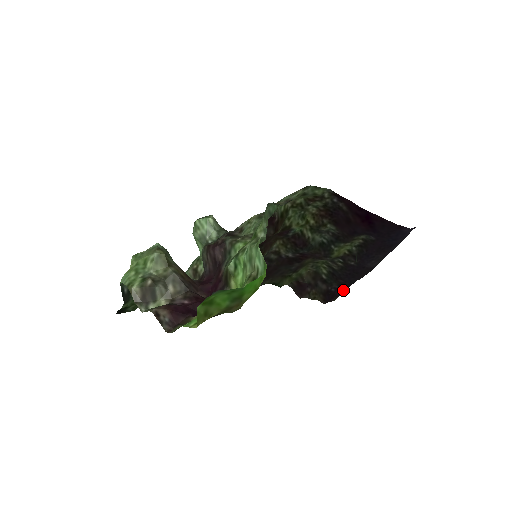
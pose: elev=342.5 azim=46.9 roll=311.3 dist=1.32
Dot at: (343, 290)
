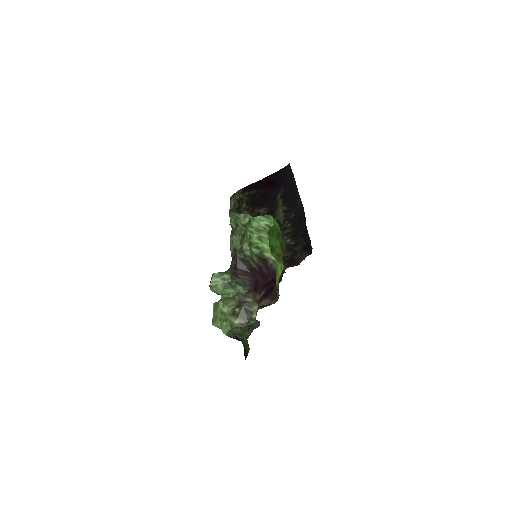
Dot at: (308, 237)
